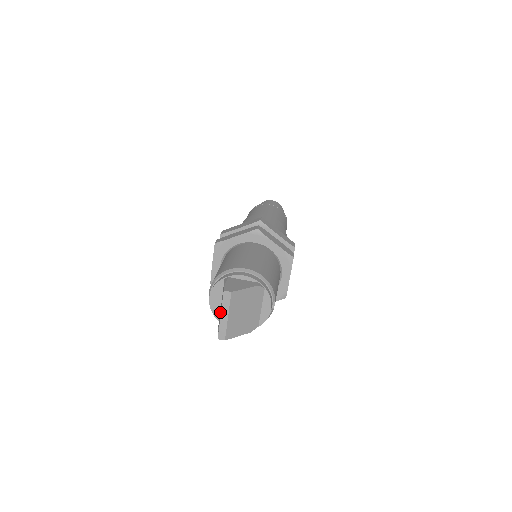
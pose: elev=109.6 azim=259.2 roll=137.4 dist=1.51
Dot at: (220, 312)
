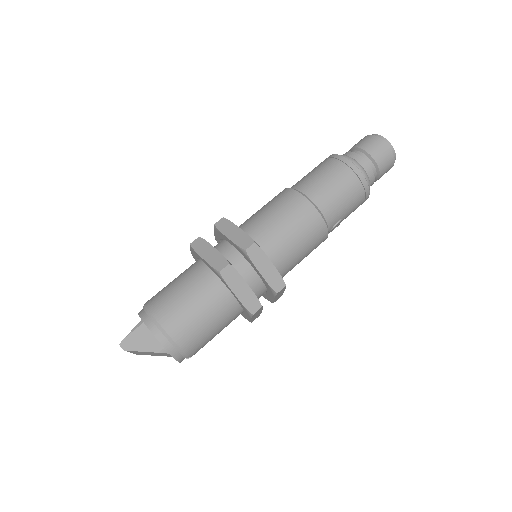
Dot at: occluded
